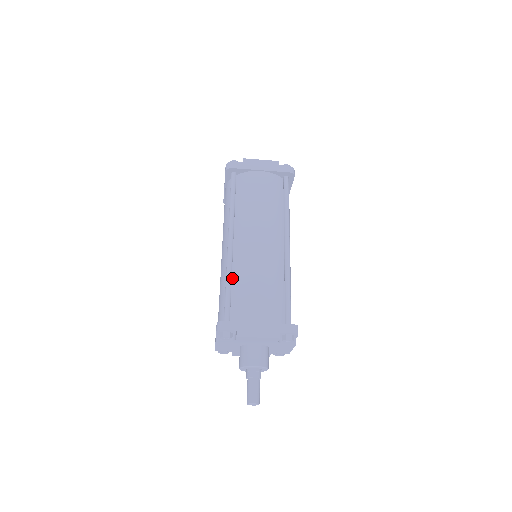
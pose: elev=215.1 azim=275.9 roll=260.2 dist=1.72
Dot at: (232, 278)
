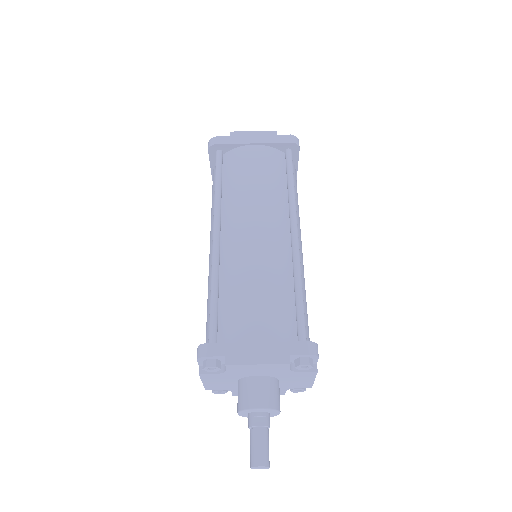
Dot at: (220, 284)
